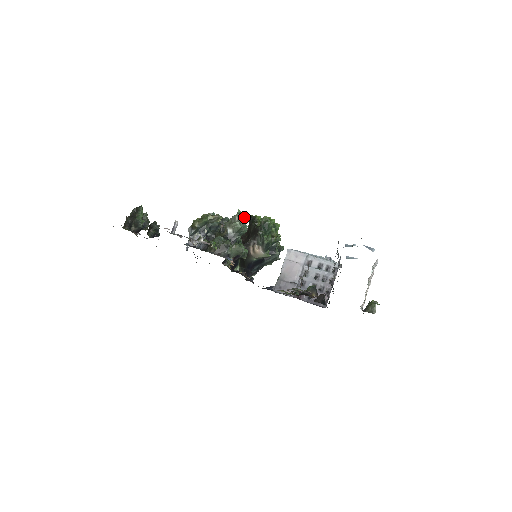
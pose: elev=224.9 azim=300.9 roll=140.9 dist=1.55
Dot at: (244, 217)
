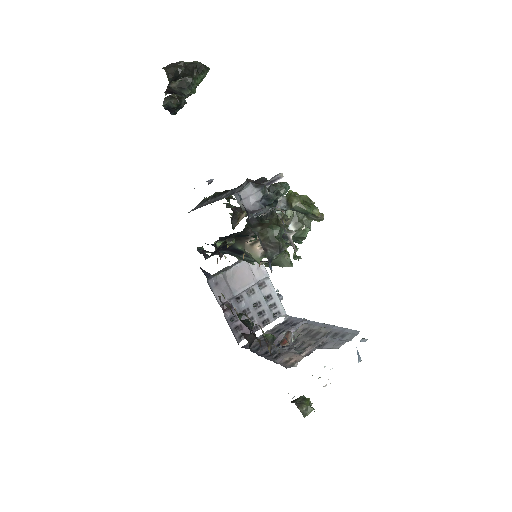
Dot at: occluded
